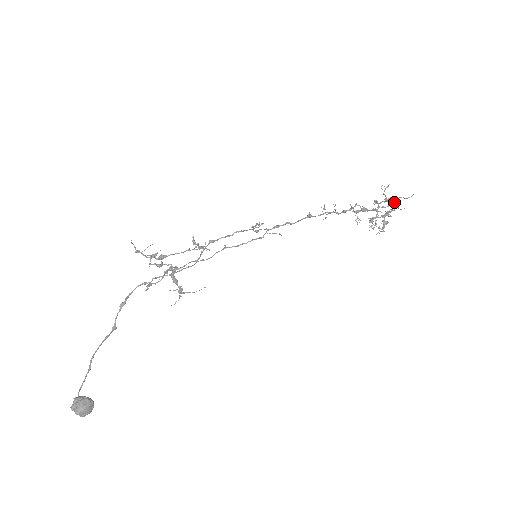
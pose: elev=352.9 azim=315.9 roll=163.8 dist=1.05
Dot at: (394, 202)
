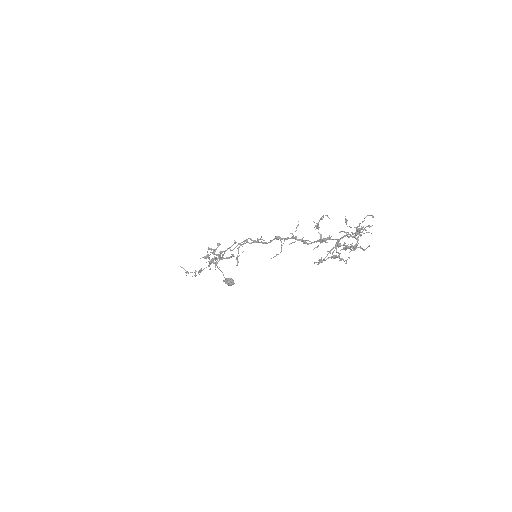
Dot at: occluded
